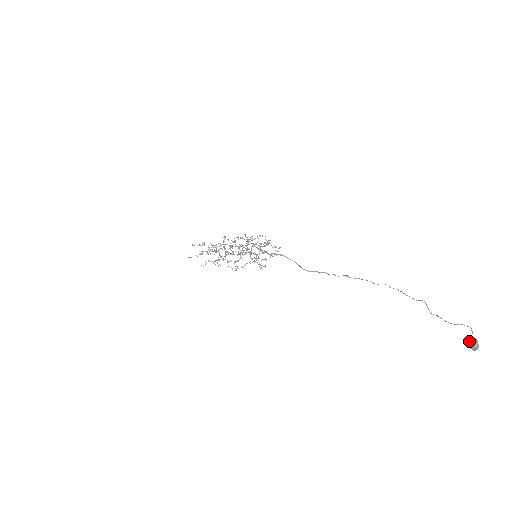
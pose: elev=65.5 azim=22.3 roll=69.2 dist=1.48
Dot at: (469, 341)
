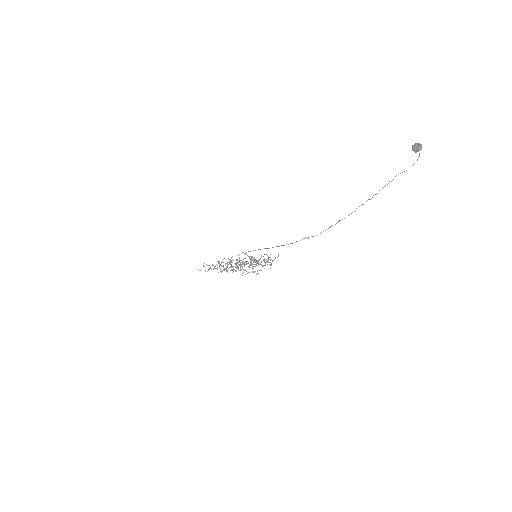
Dot at: (413, 145)
